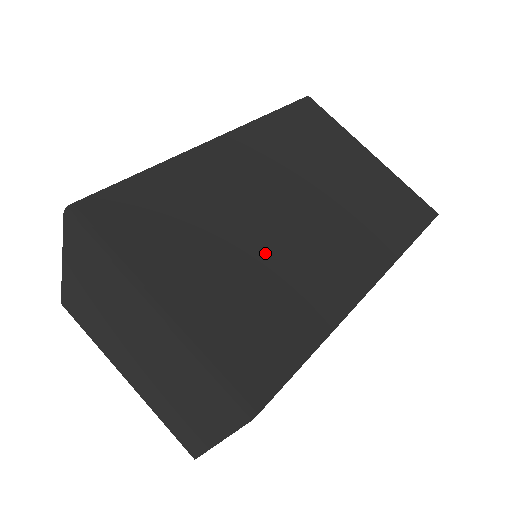
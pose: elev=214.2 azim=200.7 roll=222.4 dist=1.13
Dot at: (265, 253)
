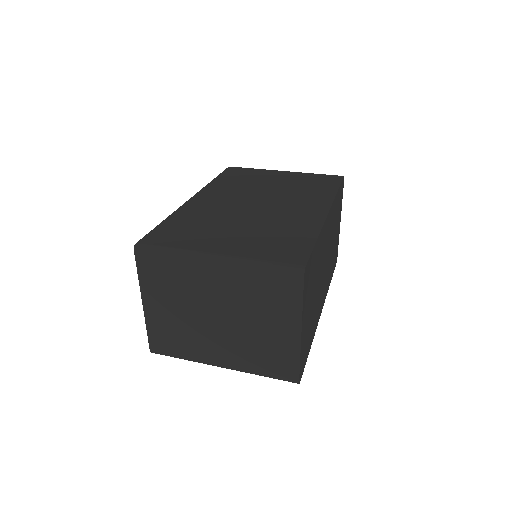
Dot at: (257, 221)
